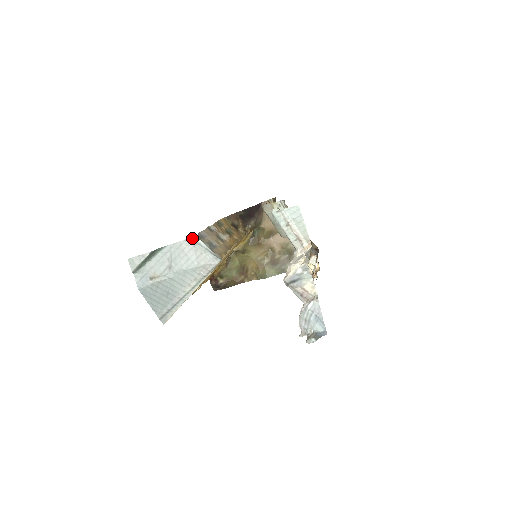
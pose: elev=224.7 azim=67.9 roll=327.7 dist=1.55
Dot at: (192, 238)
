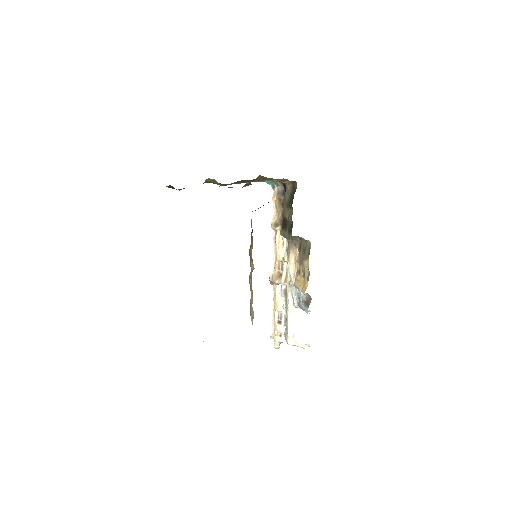
Dot at: occluded
